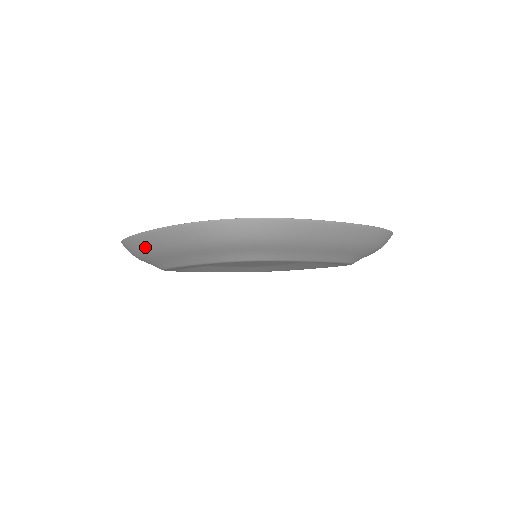
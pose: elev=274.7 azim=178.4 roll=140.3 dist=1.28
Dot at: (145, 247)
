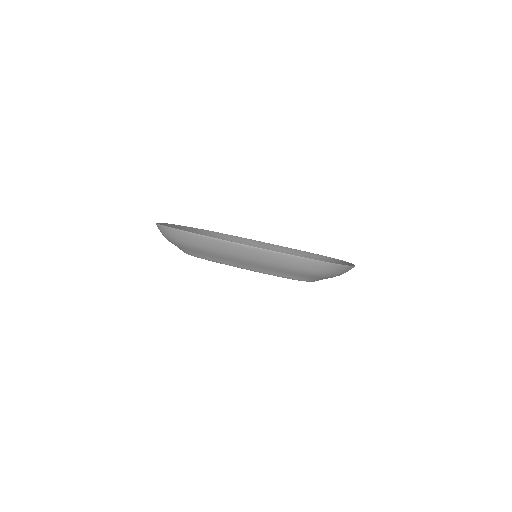
Dot at: occluded
